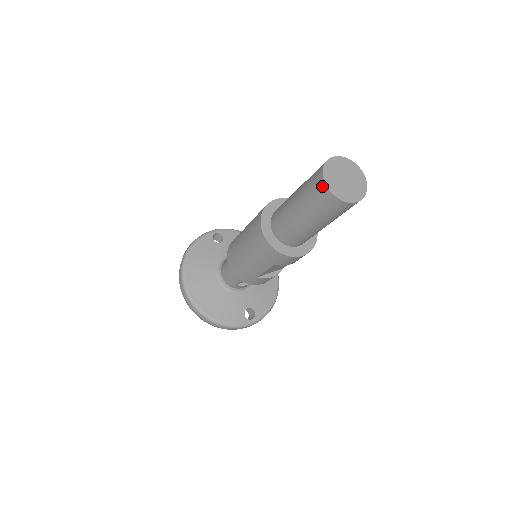
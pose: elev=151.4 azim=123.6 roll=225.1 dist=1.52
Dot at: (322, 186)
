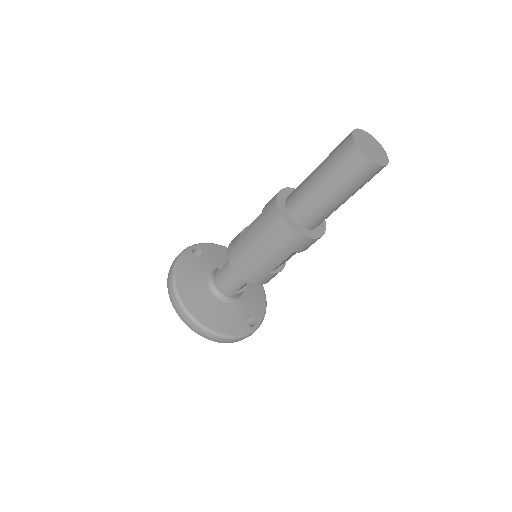
Dot at: (357, 154)
